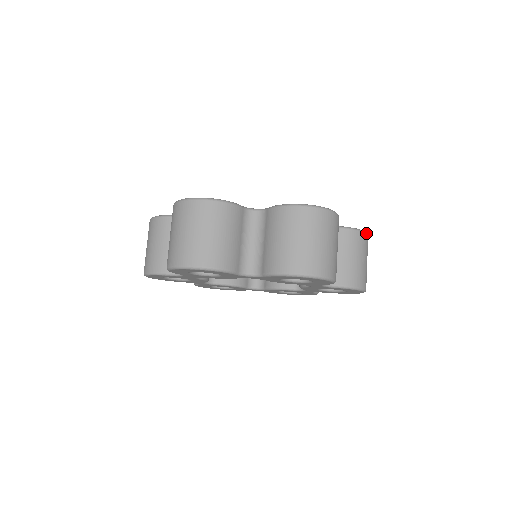
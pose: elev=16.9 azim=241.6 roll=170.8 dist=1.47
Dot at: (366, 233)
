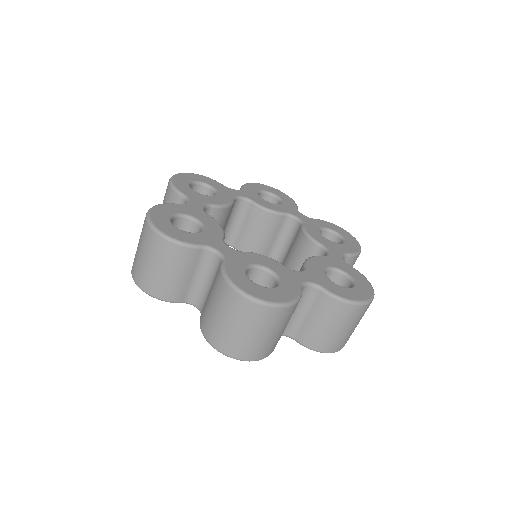
Dot at: occluded
